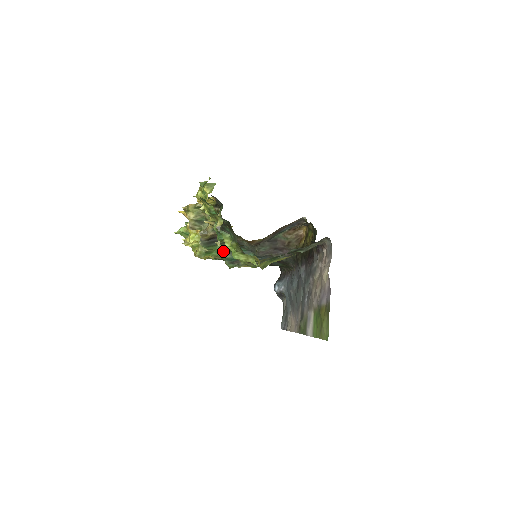
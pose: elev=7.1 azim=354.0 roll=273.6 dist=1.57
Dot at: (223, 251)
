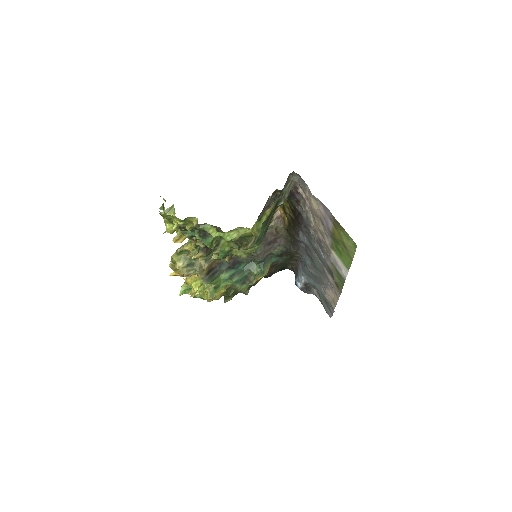
Dot at: (228, 277)
